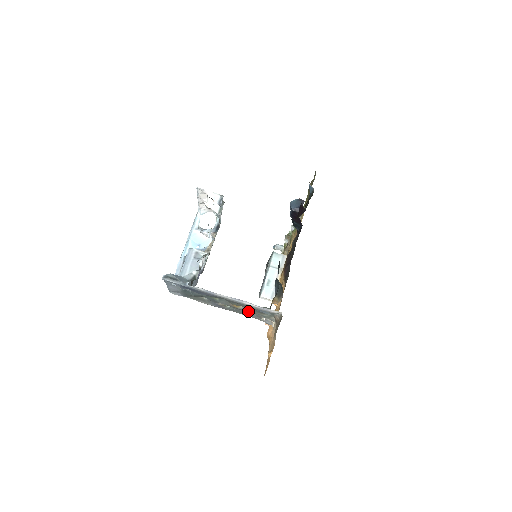
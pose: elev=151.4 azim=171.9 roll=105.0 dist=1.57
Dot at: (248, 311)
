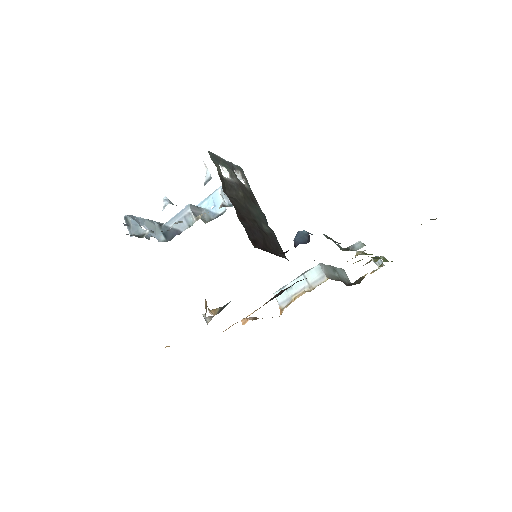
Dot at: occluded
